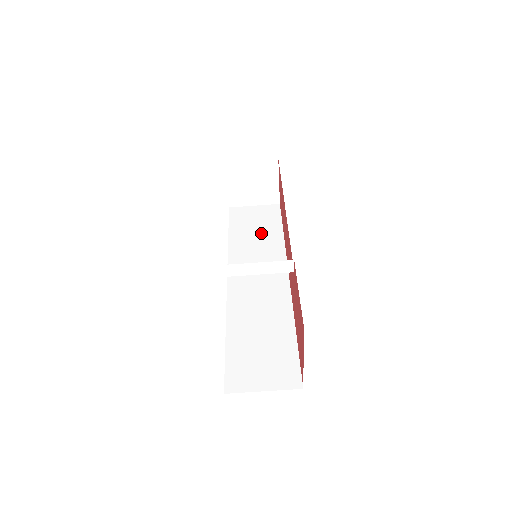
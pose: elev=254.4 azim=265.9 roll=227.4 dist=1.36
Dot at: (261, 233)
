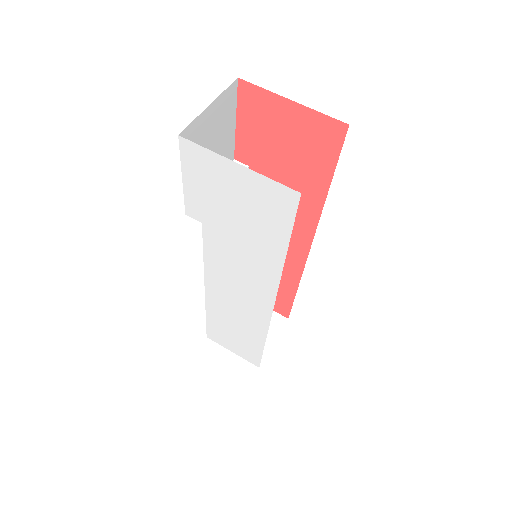
Dot at: occluded
